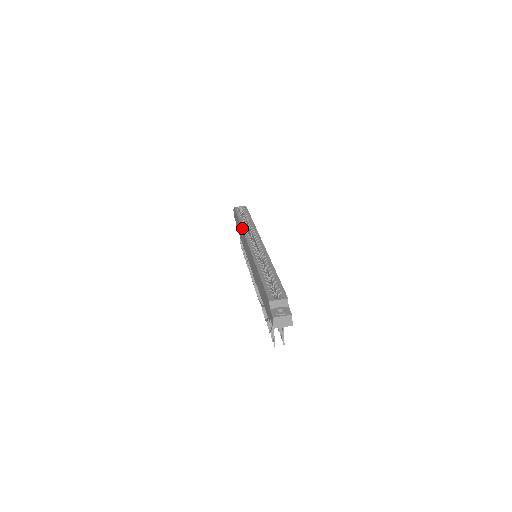
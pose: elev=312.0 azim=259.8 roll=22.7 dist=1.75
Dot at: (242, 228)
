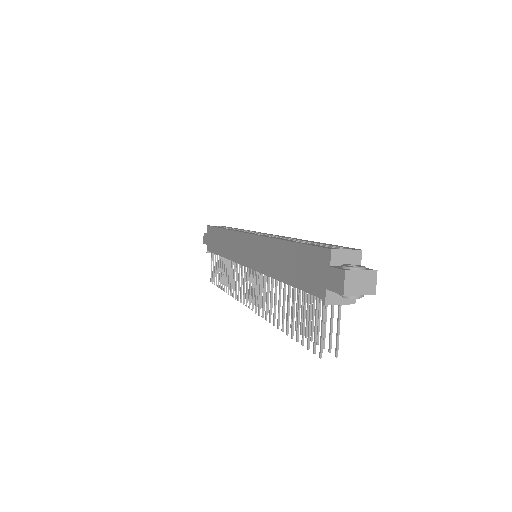
Dot at: (229, 229)
